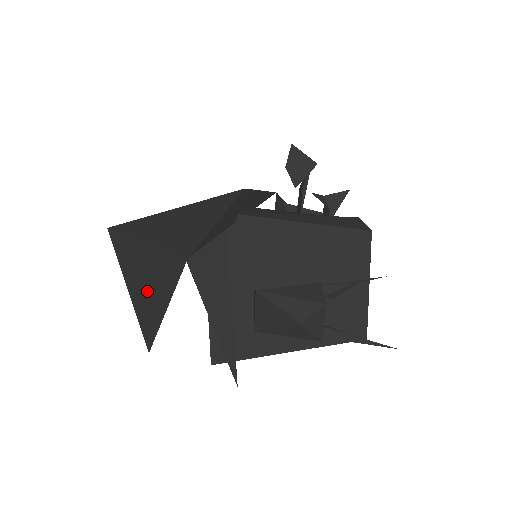
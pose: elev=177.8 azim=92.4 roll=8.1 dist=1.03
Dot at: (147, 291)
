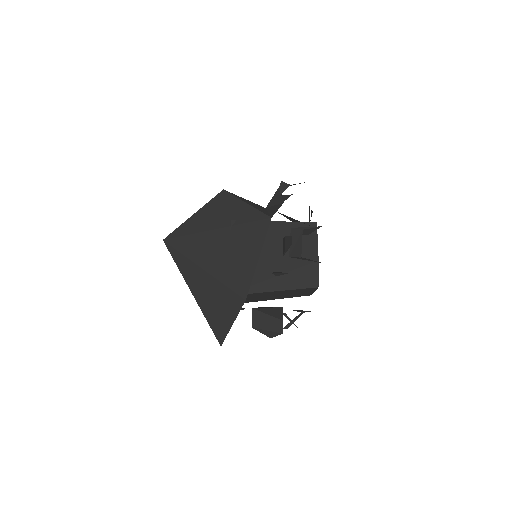
Dot at: occluded
